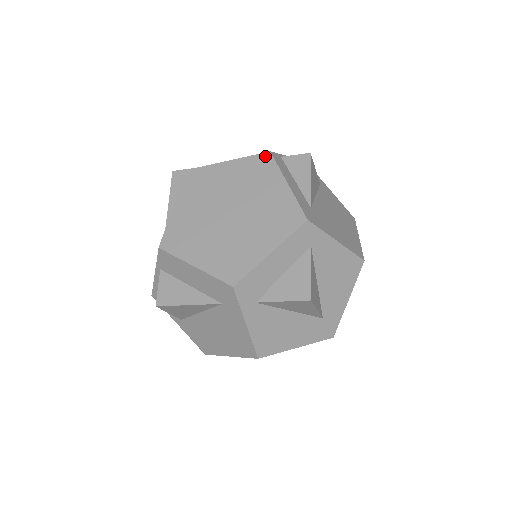
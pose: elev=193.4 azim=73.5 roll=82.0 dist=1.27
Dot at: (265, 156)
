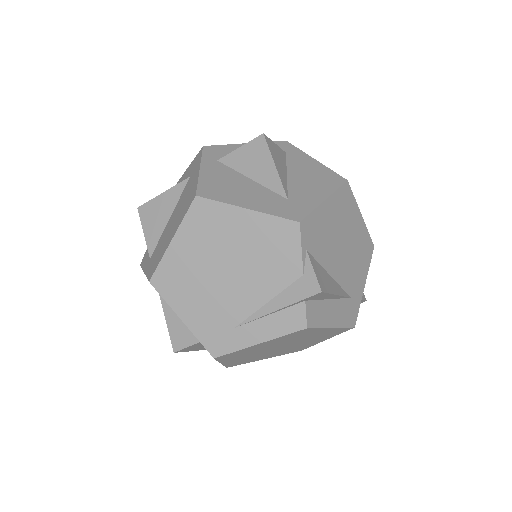
Dot at: occluded
